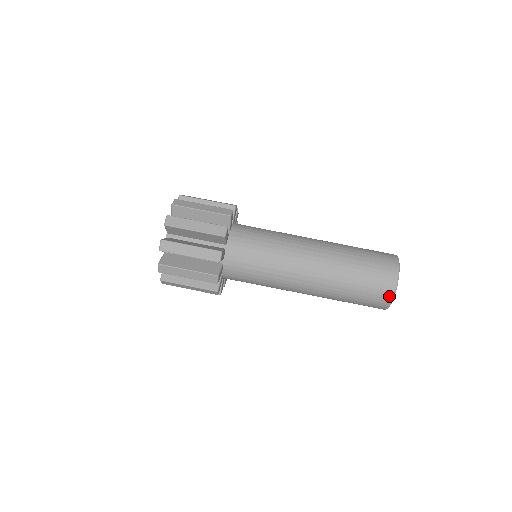
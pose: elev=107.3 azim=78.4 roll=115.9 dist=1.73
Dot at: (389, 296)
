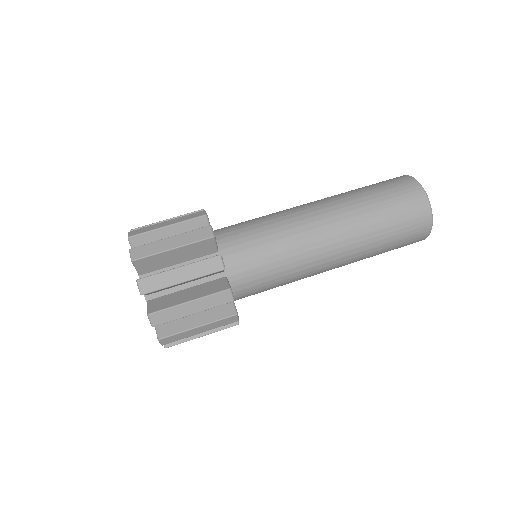
Dot at: (427, 214)
